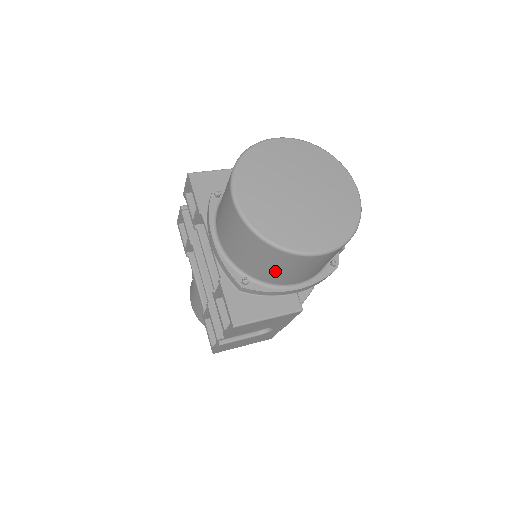
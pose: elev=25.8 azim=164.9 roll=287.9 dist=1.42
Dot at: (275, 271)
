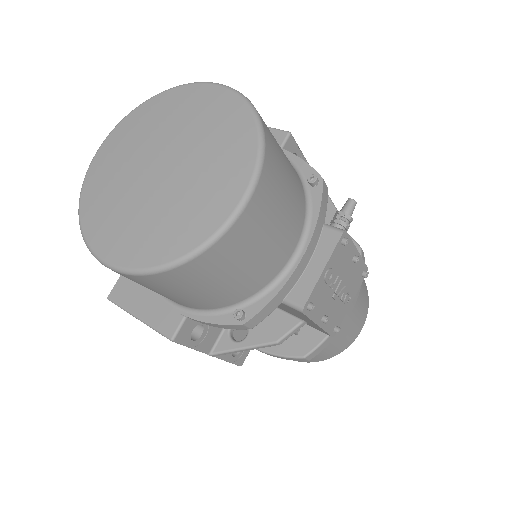
Dot at: occluded
